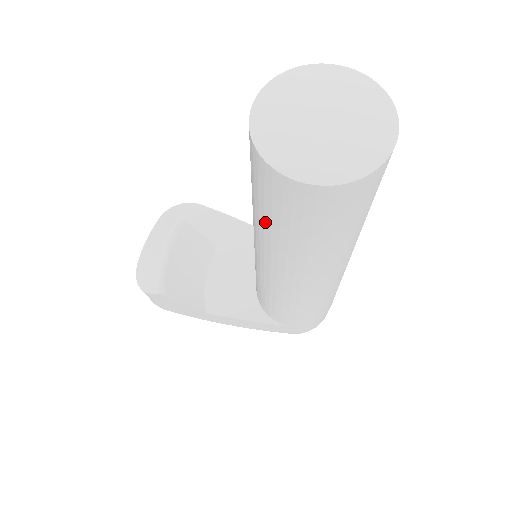
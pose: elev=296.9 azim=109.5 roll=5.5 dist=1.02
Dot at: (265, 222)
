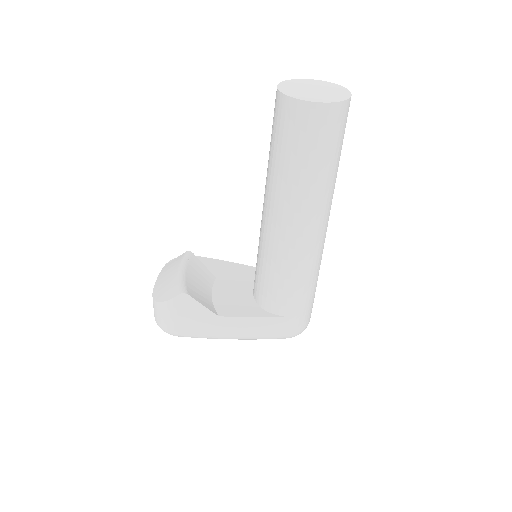
Dot at: (285, 161)
